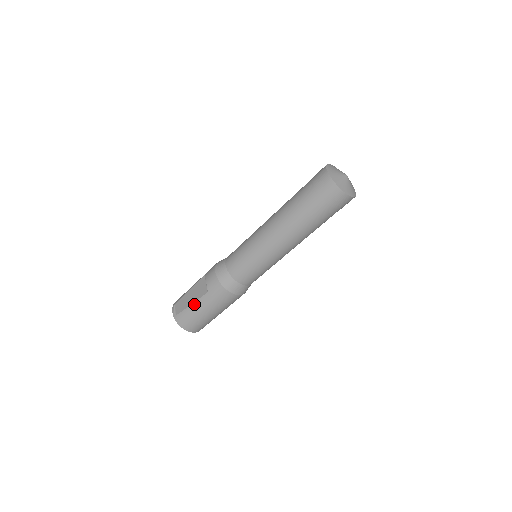
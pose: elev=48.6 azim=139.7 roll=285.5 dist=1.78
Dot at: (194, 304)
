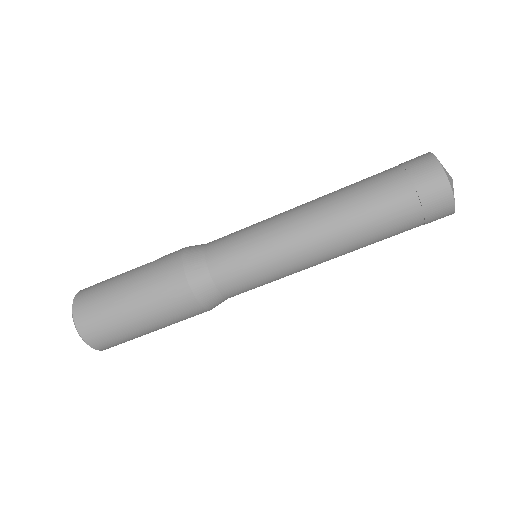
Dot at: (124, 273)
